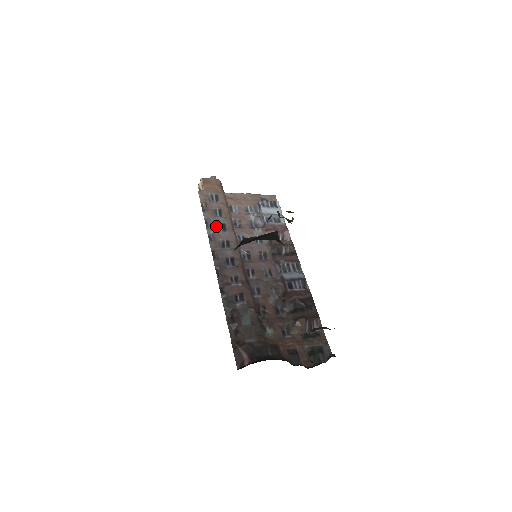
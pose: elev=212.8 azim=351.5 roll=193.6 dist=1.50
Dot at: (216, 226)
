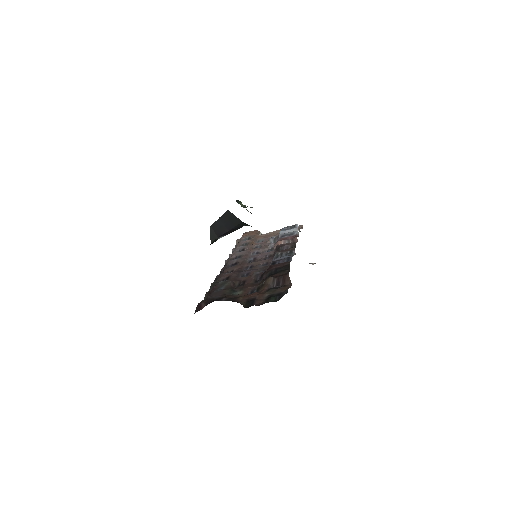
Dot at: (237, 251)
